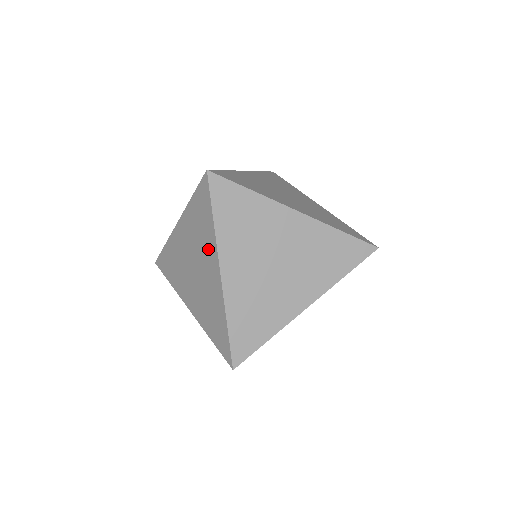
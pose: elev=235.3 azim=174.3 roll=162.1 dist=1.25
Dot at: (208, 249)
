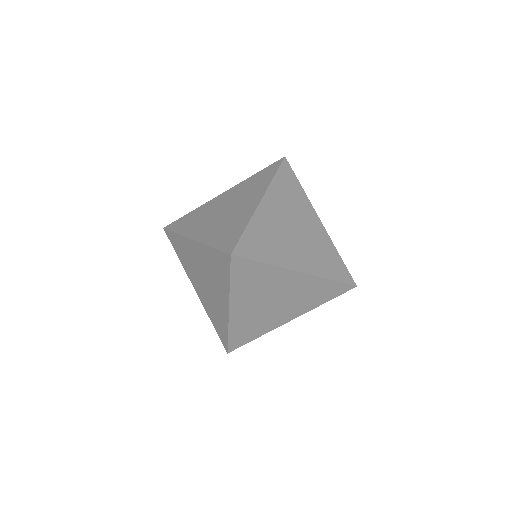
Dot at: (221, 289)
